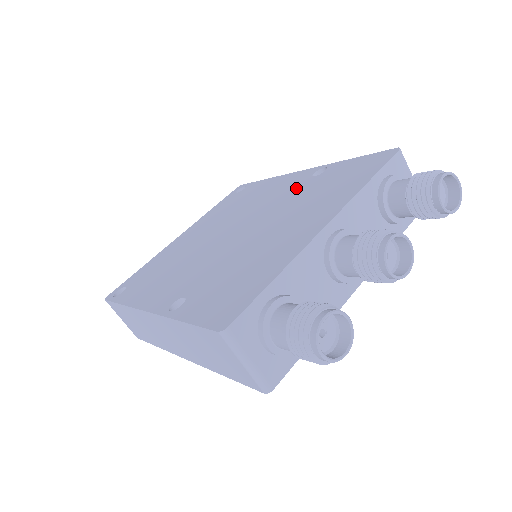
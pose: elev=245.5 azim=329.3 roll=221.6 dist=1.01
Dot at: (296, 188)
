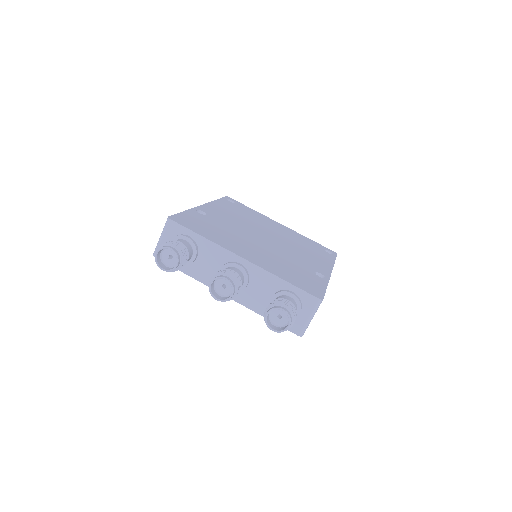
Dot at: (304, 264)
